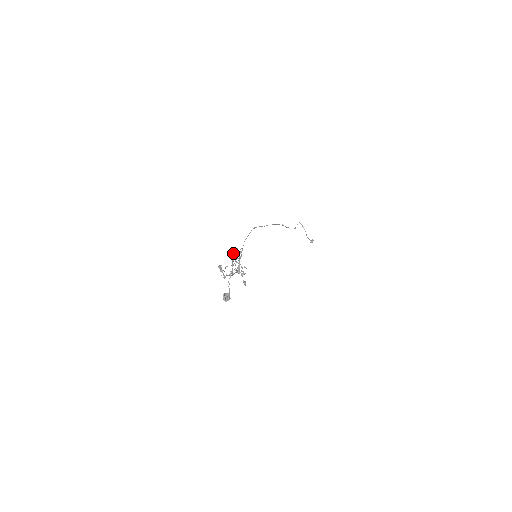
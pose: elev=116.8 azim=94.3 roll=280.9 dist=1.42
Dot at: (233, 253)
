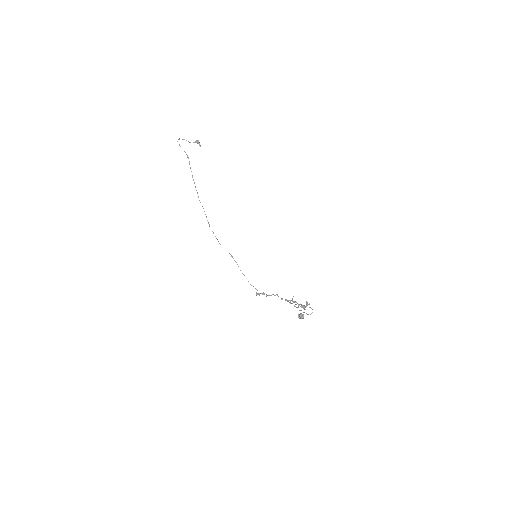
Dot at: (290, 303)
